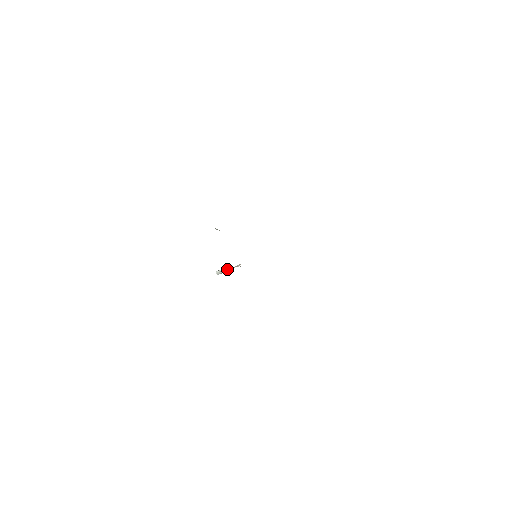
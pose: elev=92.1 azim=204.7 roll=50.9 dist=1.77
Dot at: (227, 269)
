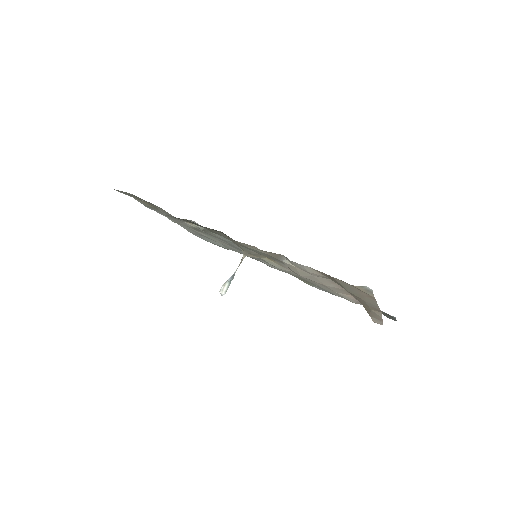
Dot at: (231, 276)
